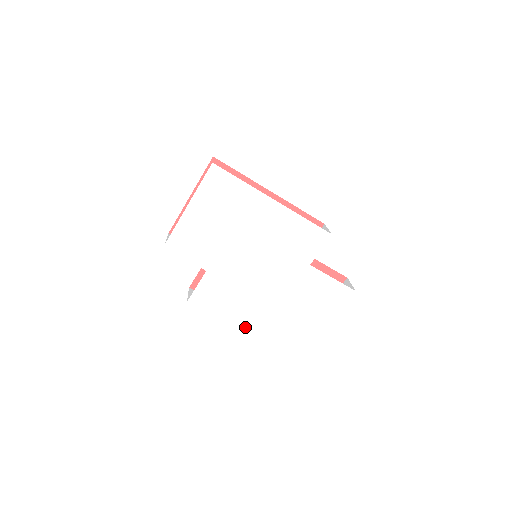
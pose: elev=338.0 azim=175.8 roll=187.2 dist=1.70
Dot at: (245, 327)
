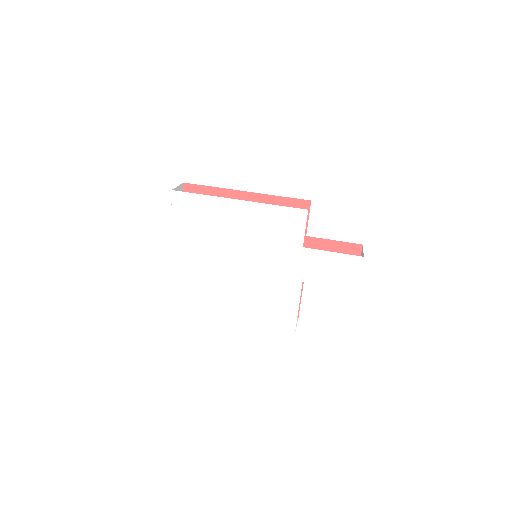
Dot at: (273, 326)
